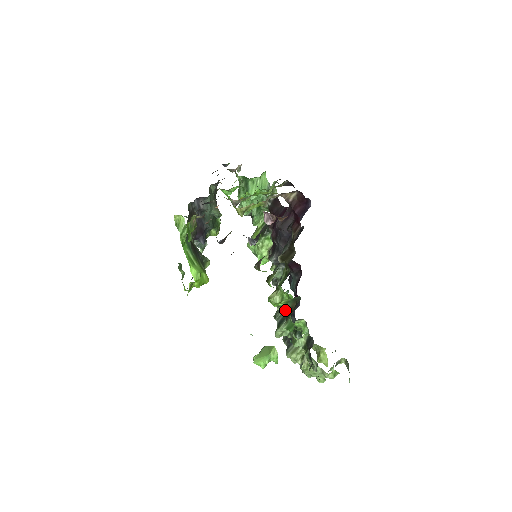
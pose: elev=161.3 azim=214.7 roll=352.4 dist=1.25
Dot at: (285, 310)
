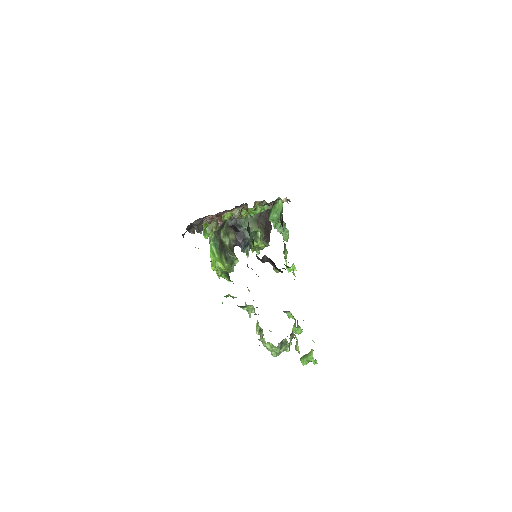
Dot at: occluded
